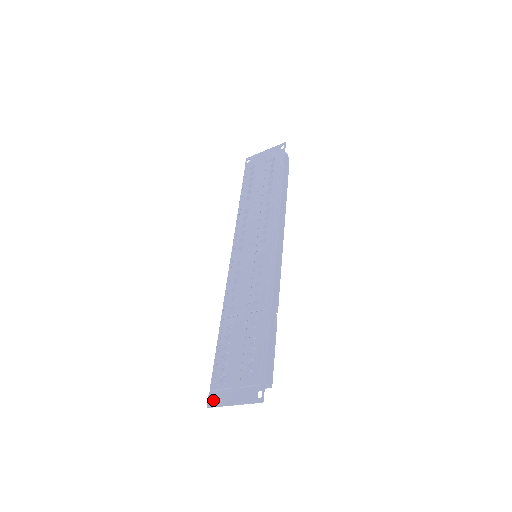
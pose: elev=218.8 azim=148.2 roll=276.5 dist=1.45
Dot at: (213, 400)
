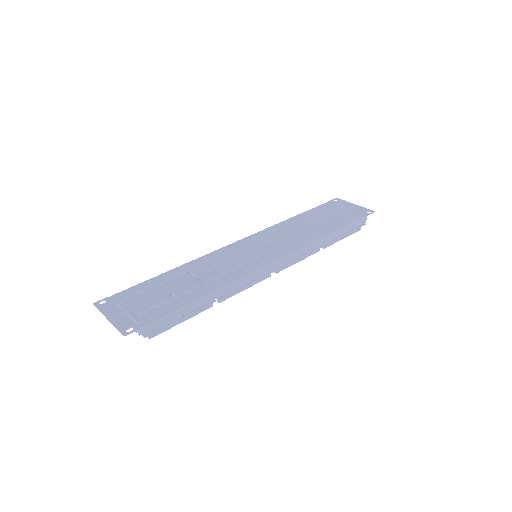
Dot at: (103, 303)
